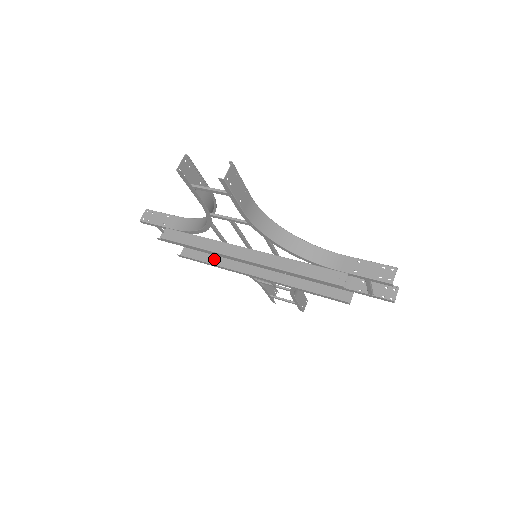
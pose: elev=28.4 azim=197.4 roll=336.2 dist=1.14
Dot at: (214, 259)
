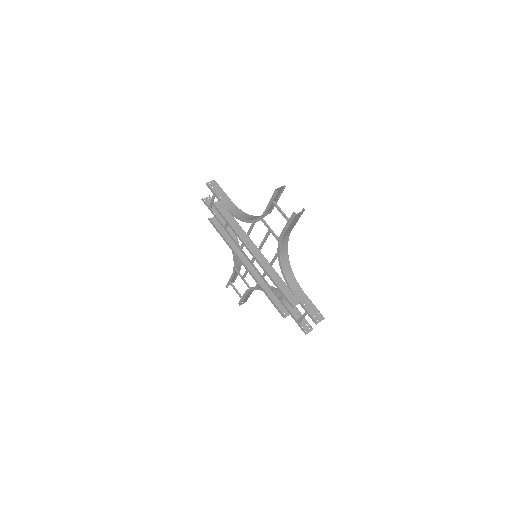
Dot at: (228, 238)
